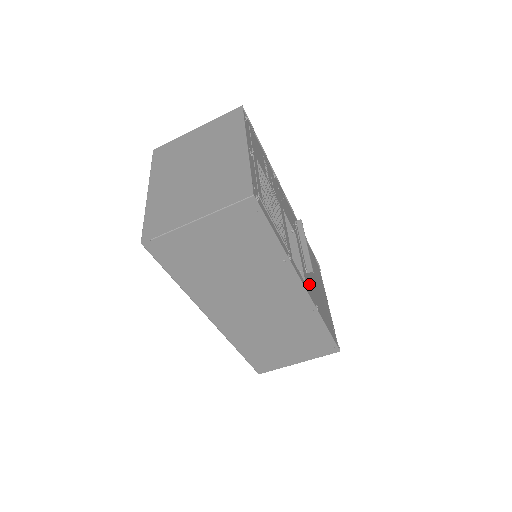
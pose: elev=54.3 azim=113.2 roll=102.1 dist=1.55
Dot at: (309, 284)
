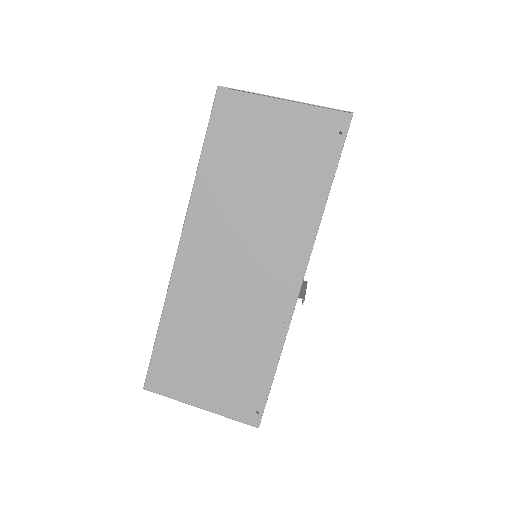
Dot at: occluded
